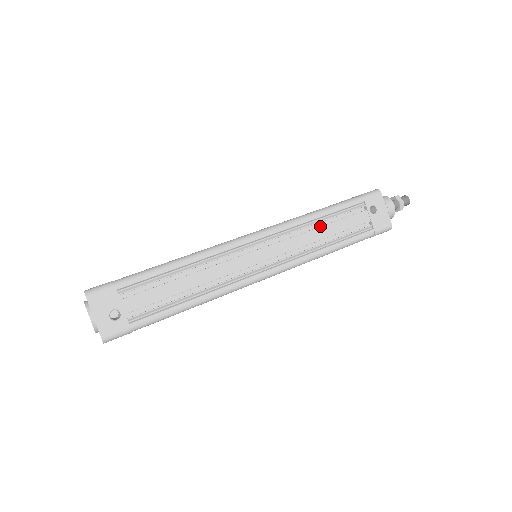
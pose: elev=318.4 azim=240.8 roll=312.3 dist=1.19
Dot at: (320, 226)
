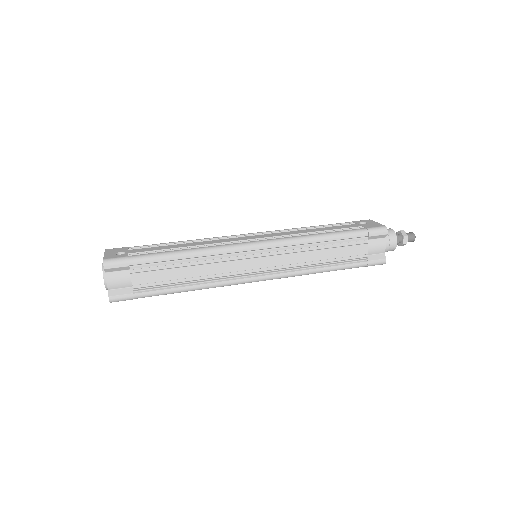
Dot at: (309, 229)
